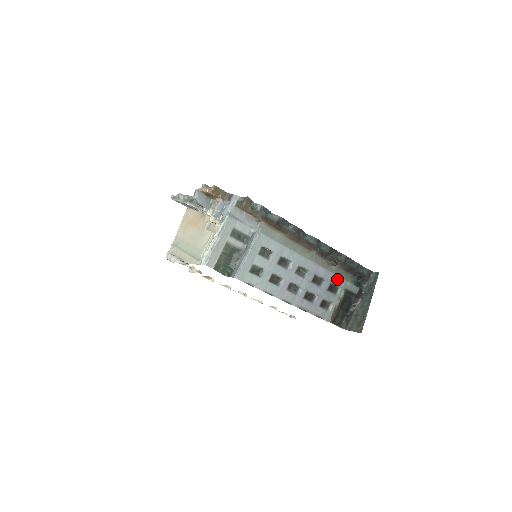
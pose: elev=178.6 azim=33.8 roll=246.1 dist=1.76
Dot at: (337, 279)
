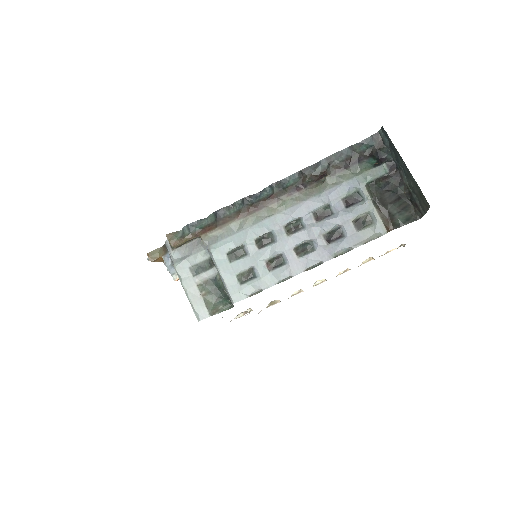
Dot at: (343, 187)
